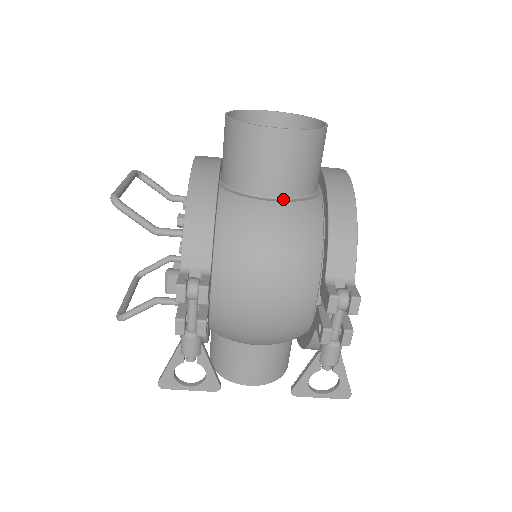
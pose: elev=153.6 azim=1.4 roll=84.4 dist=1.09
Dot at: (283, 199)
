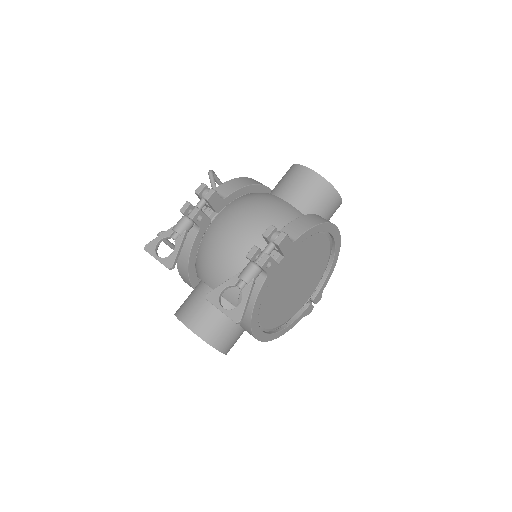
Dot at: occluded
